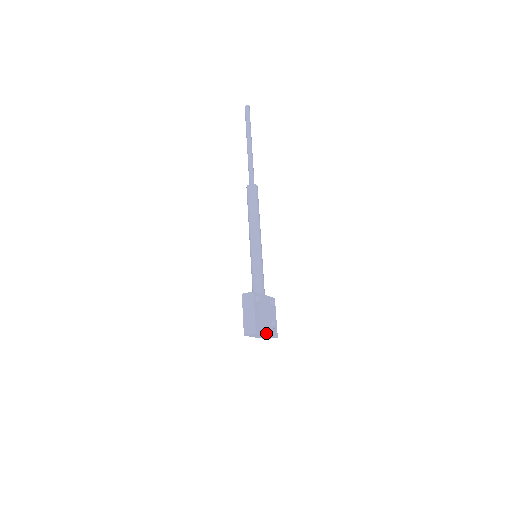
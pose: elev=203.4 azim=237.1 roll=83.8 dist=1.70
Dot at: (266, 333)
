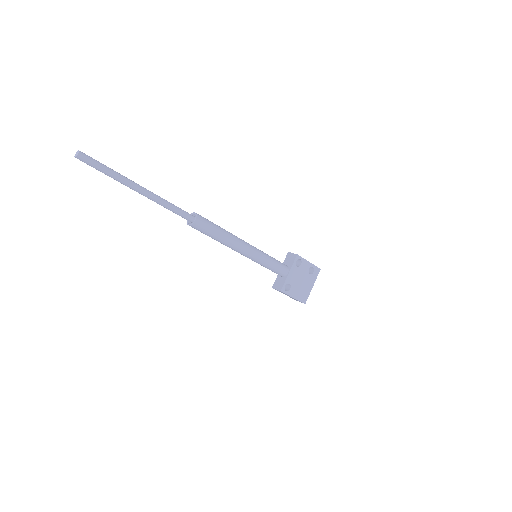
Dot at: (311, 287)
